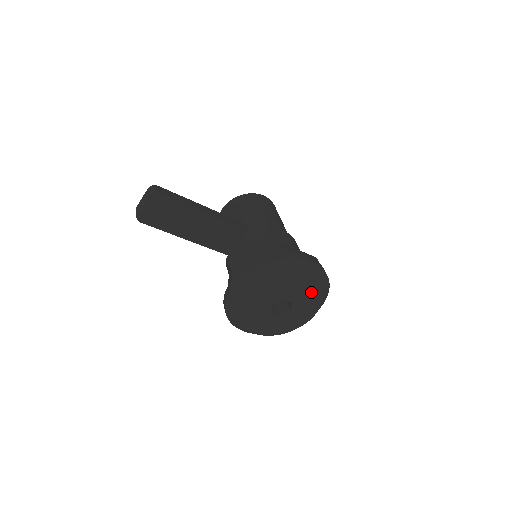
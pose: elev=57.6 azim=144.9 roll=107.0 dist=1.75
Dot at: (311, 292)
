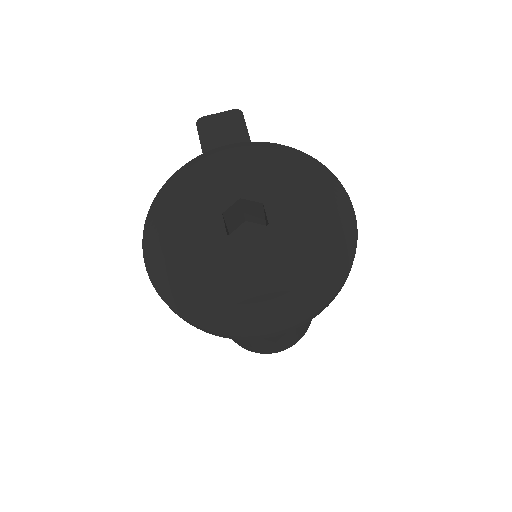
Dot at: (313, 231)
